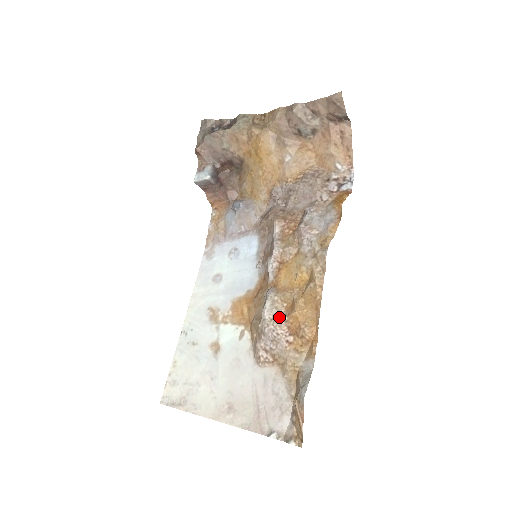
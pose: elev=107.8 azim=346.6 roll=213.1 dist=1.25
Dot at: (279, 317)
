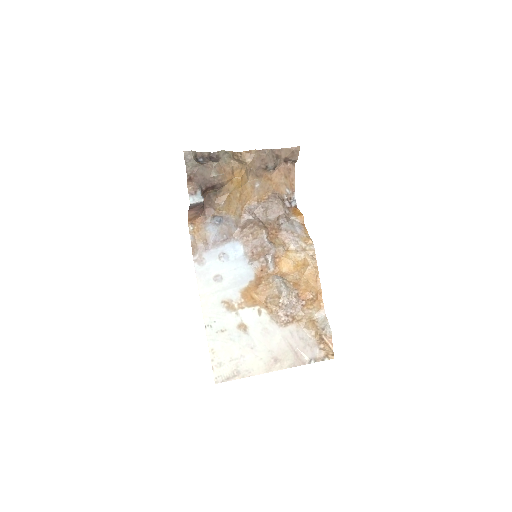
Dot at: (293, 292)
